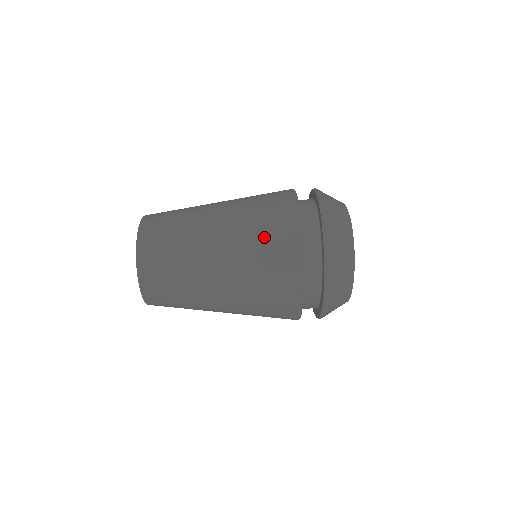
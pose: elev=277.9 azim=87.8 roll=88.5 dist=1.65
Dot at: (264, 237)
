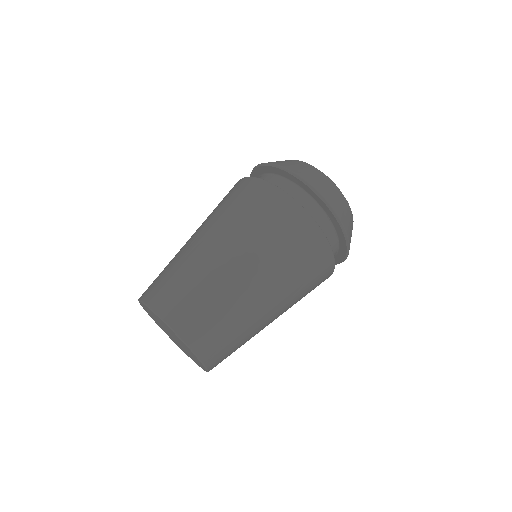
Dot at: (222, 202)
